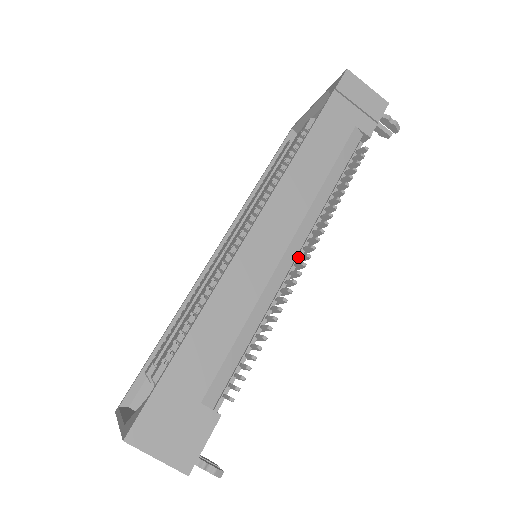
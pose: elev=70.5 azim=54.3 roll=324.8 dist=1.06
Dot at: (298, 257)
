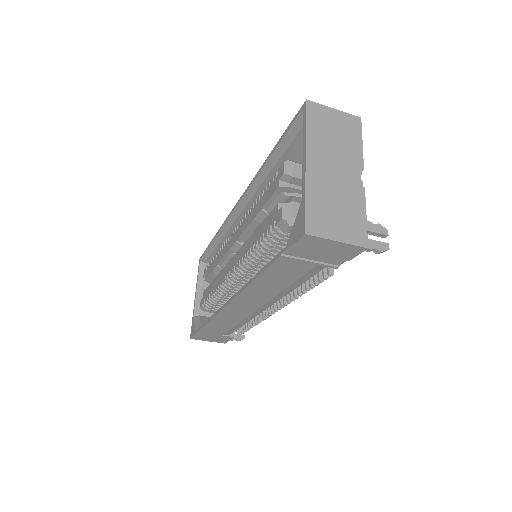
Dot at: occluded
